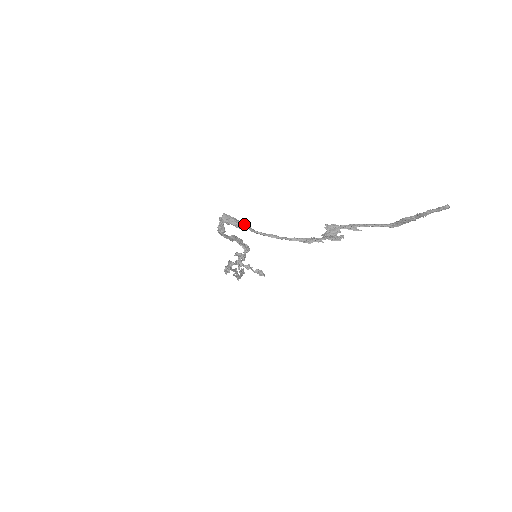
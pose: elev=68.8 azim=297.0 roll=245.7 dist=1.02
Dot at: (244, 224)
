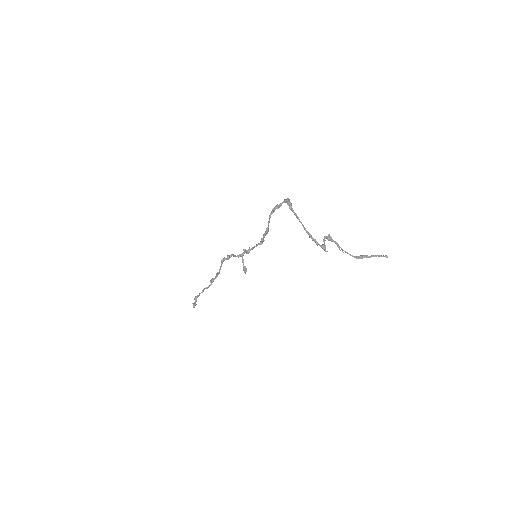
Dot at: occluded
